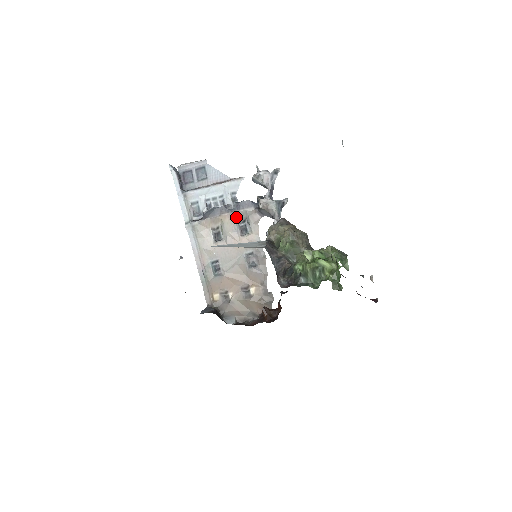
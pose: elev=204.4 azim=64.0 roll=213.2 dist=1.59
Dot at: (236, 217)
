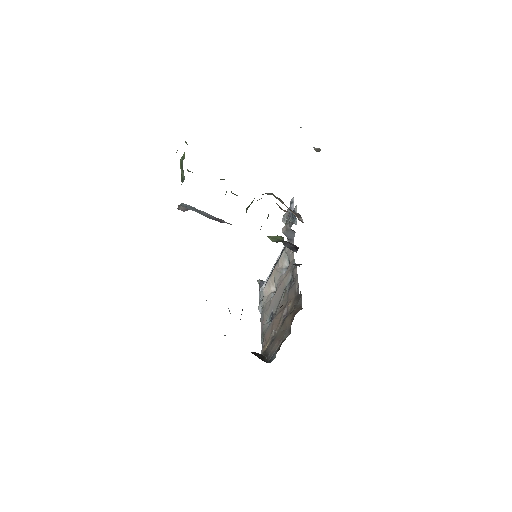
Dot at: (282, 264)
